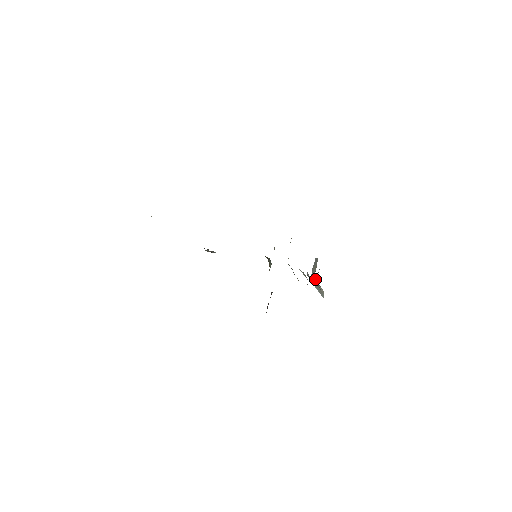
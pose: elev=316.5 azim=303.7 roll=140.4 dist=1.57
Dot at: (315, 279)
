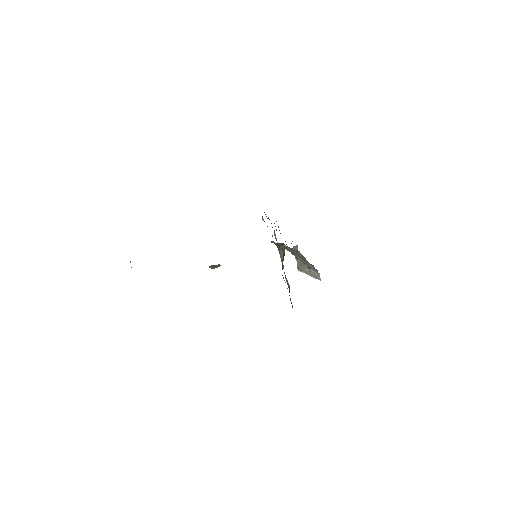
Dot at: (305, 266)
